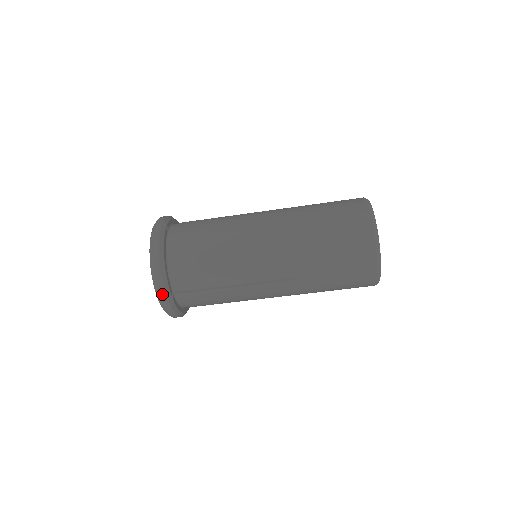
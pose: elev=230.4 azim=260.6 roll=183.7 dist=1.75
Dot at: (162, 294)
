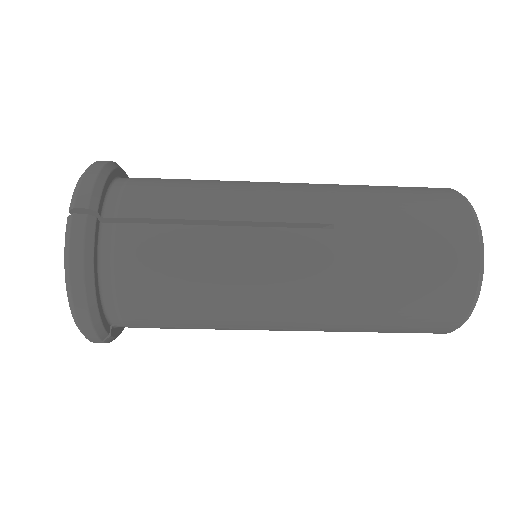
Dot at: (92, 337)
